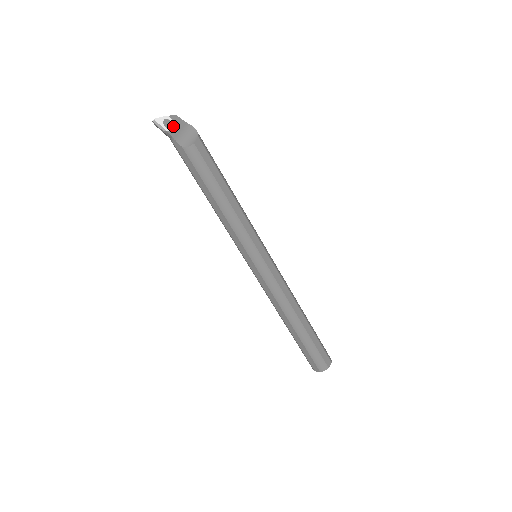
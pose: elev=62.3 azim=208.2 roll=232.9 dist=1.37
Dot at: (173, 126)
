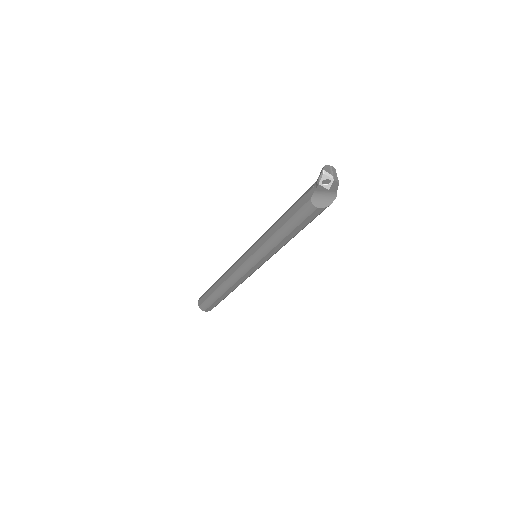
Dot at: (327, 186)
